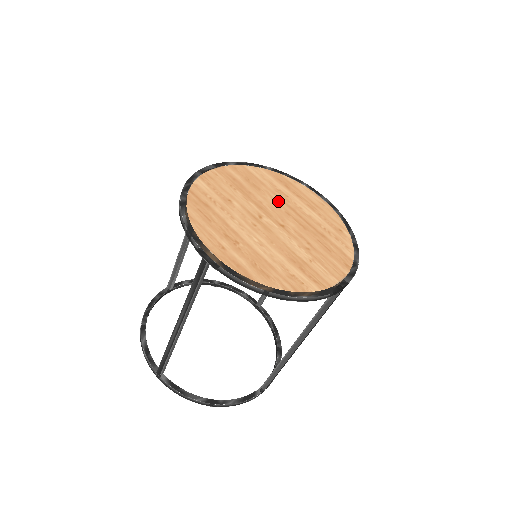
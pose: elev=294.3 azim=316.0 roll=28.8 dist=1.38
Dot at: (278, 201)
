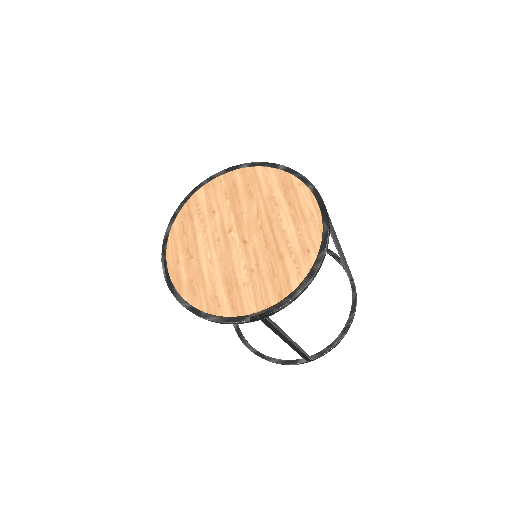
Dot at: (261, 211)
